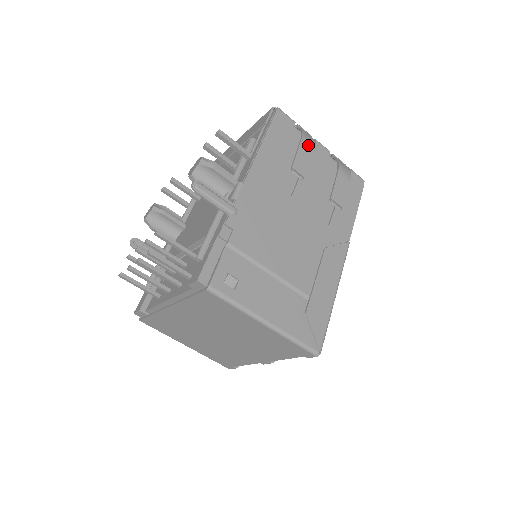
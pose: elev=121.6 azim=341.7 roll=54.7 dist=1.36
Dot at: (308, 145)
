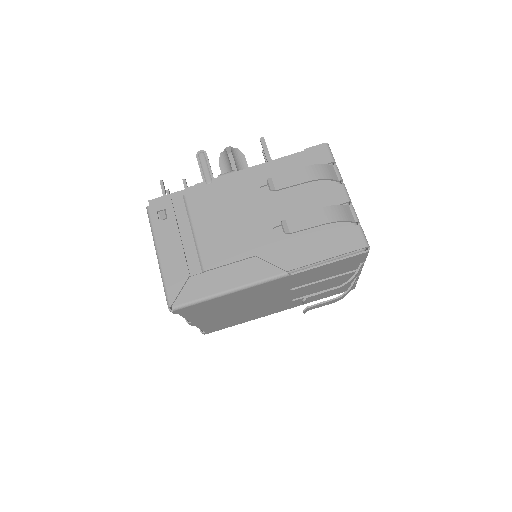
Dot at: (308, 174)
